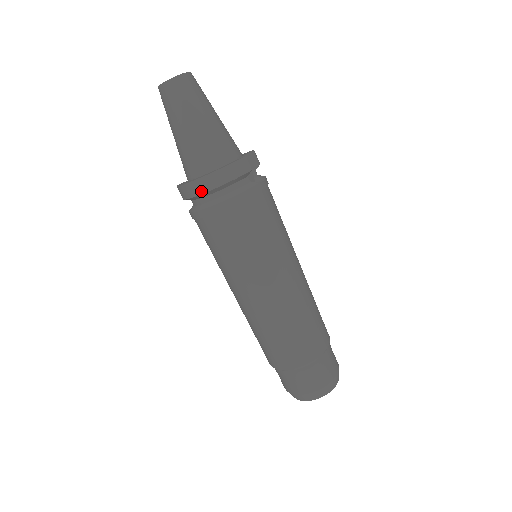
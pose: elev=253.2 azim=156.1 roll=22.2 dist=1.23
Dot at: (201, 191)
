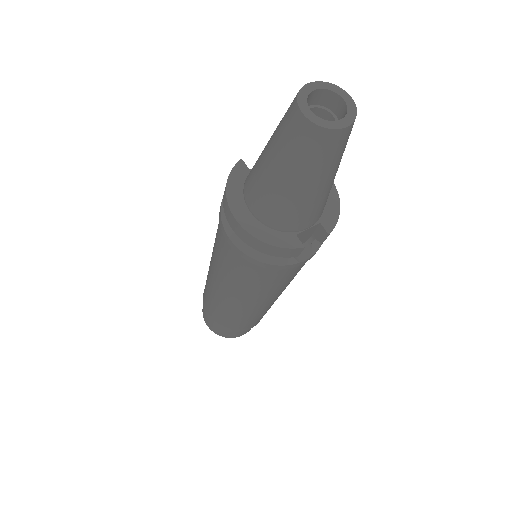
Dot at: (232, 226)
